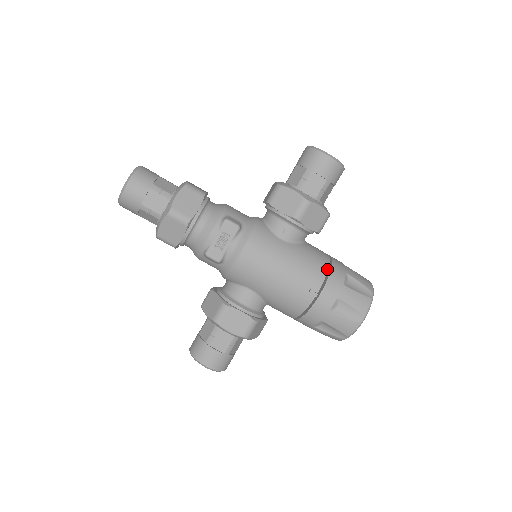
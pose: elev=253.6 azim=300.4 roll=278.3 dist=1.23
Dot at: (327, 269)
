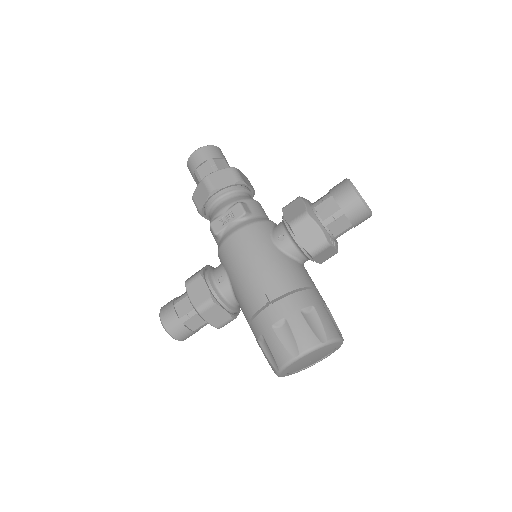
Dot at: (295, 288)
